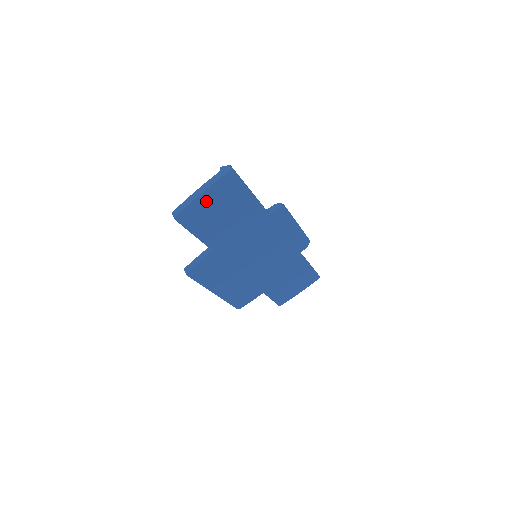
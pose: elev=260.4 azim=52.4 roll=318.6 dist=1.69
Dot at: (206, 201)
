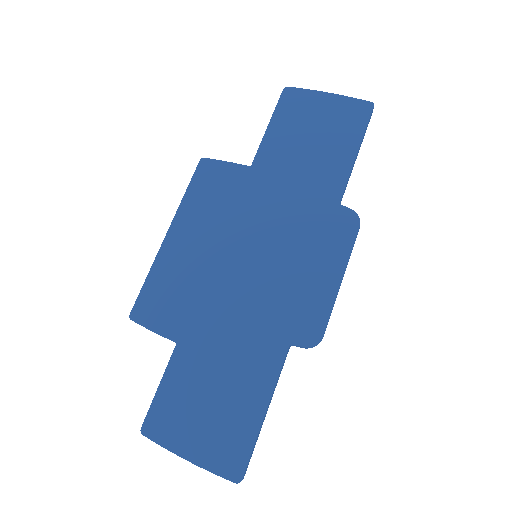
Dot at: (321, 105)
